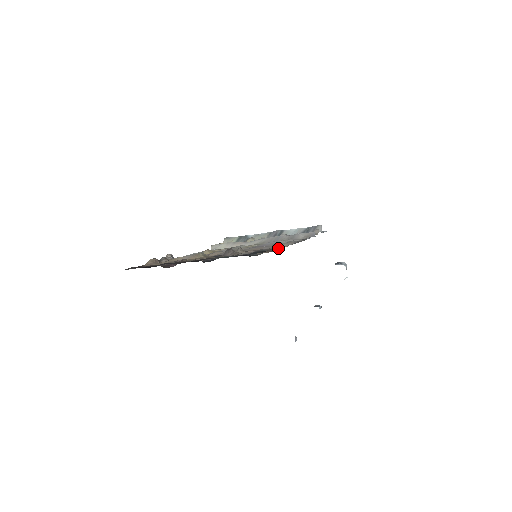
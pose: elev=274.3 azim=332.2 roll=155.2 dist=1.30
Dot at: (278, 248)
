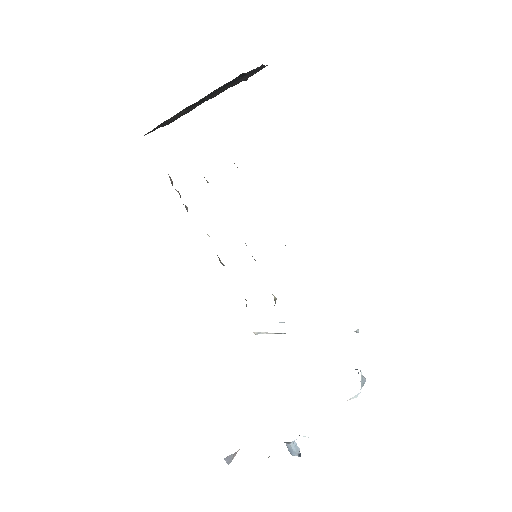
Dot at: occluded
